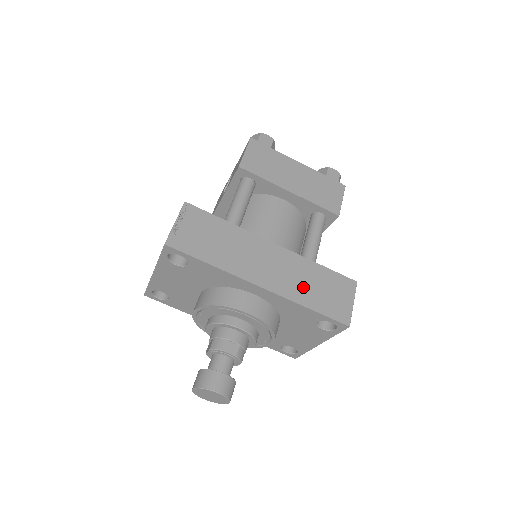
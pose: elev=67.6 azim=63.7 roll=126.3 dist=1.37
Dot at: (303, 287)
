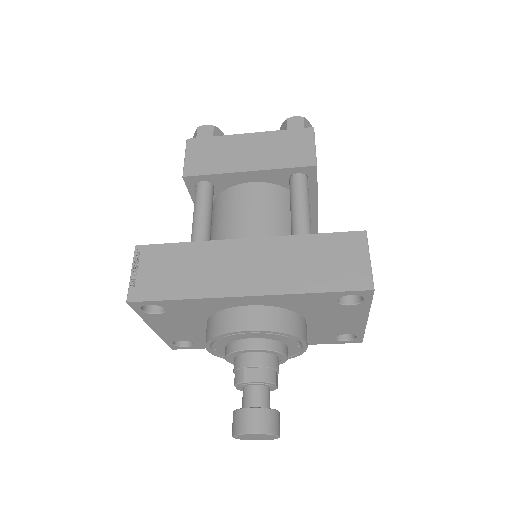
Dot at: (297, 271)
